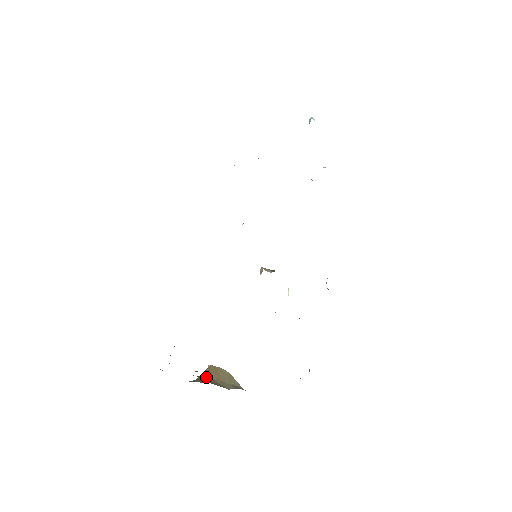
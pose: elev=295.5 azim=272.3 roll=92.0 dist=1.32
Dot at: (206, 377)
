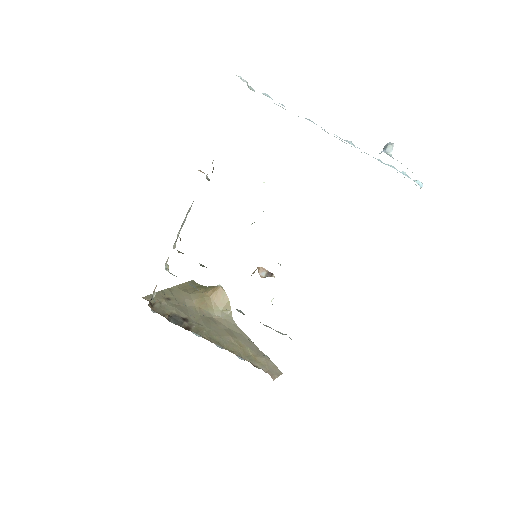
Dot at: (207, 296)
